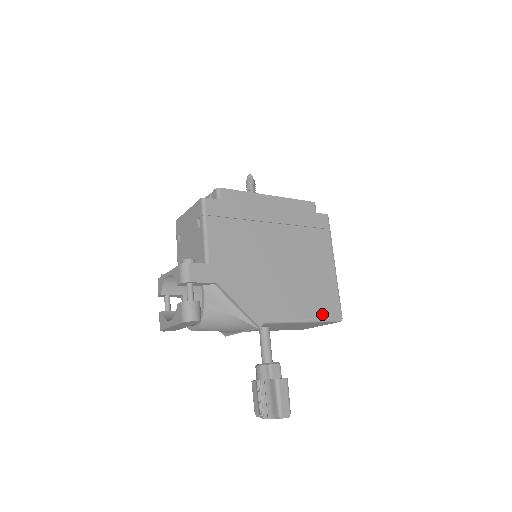
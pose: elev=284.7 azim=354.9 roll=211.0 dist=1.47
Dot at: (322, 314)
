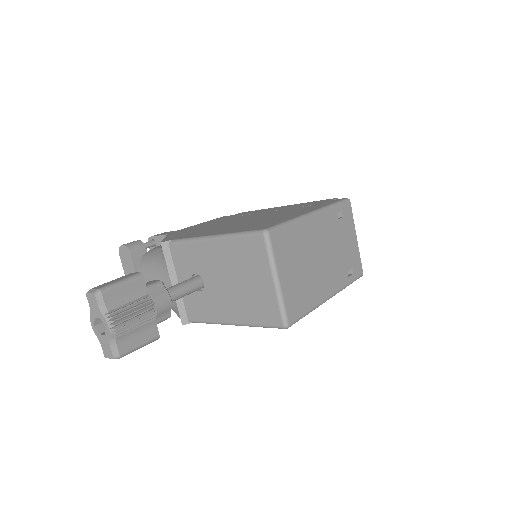
Dot at: (241, 231)
